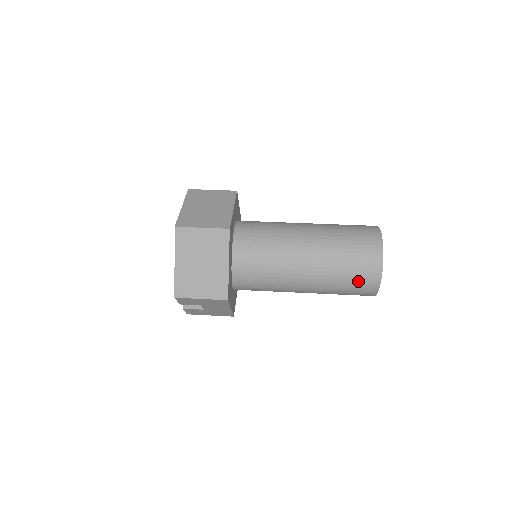
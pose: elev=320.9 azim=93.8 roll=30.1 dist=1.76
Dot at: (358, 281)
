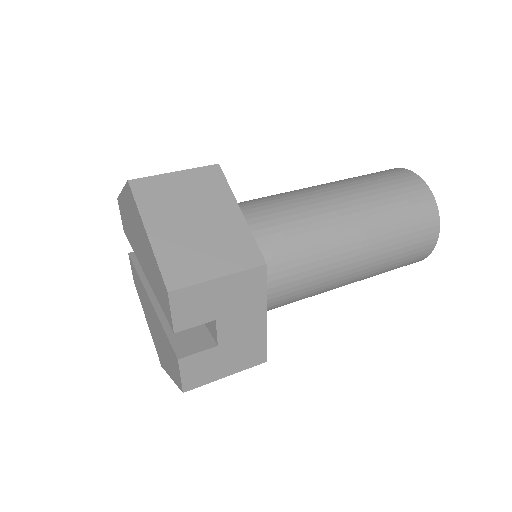
Dot at: (412, 213)
